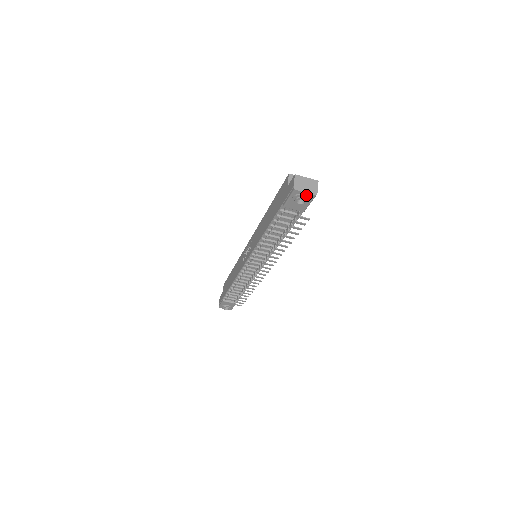
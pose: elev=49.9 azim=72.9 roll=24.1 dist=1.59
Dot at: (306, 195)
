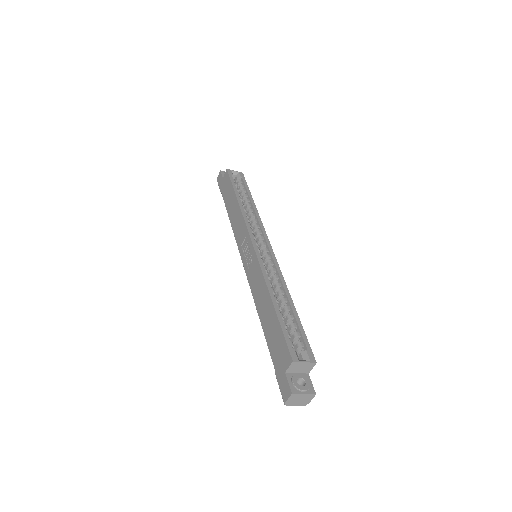
Dot at: (296, 404)
